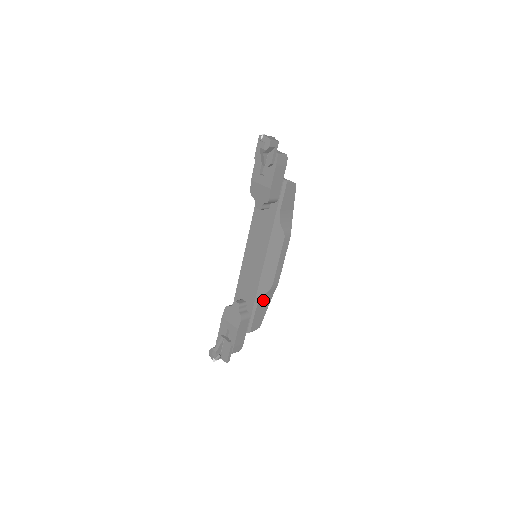
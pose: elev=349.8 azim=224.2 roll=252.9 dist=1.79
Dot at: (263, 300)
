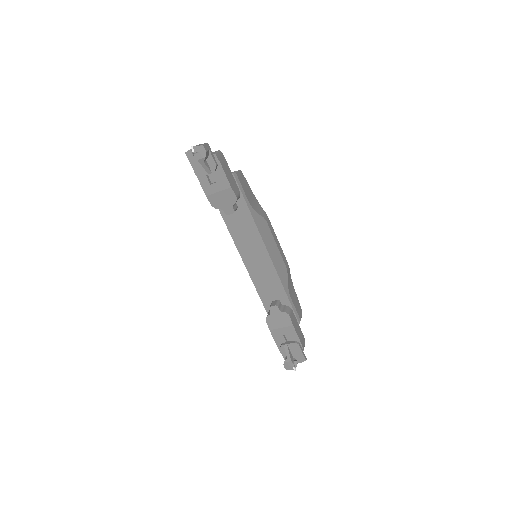
Dot at: (289, 286)
